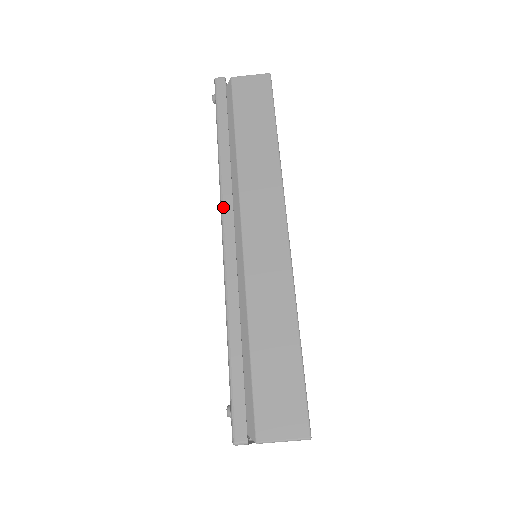
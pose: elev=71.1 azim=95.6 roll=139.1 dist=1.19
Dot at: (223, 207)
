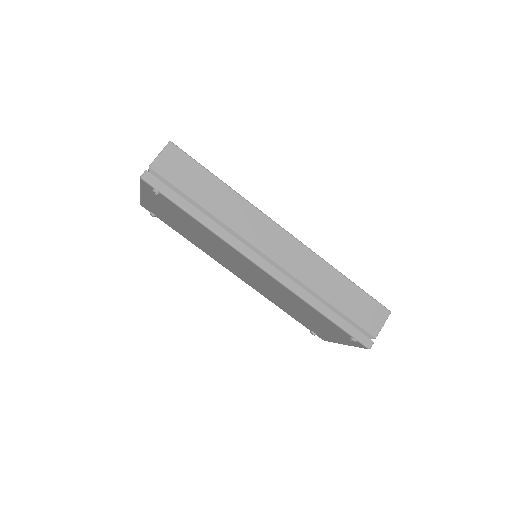
Dot at: (246, 255)
